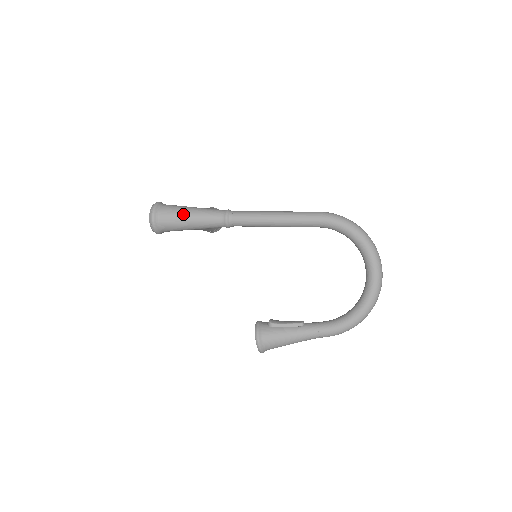
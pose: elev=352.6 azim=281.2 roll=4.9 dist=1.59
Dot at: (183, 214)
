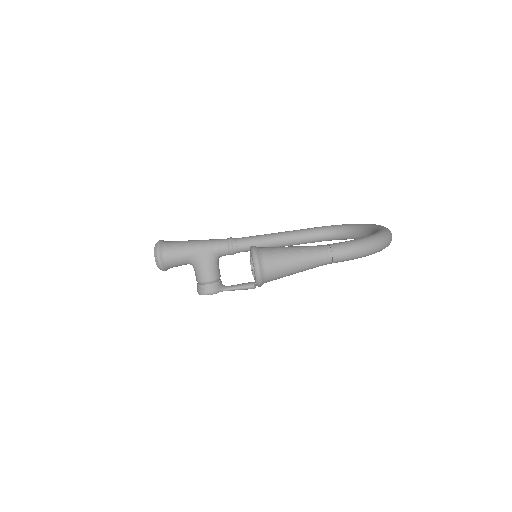
Dot at: (190, 240)
